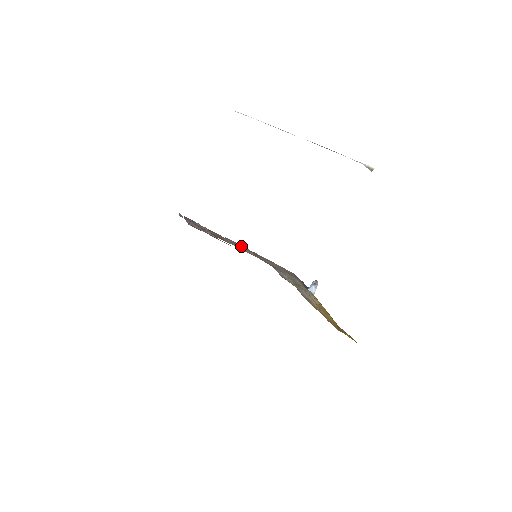
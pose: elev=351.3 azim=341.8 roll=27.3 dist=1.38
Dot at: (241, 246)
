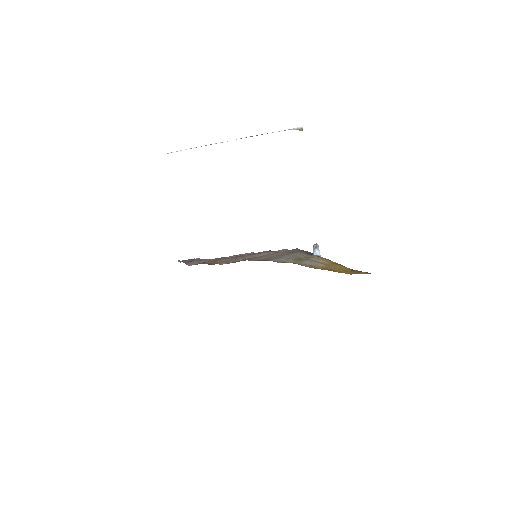
Dot at: (236, 259)
